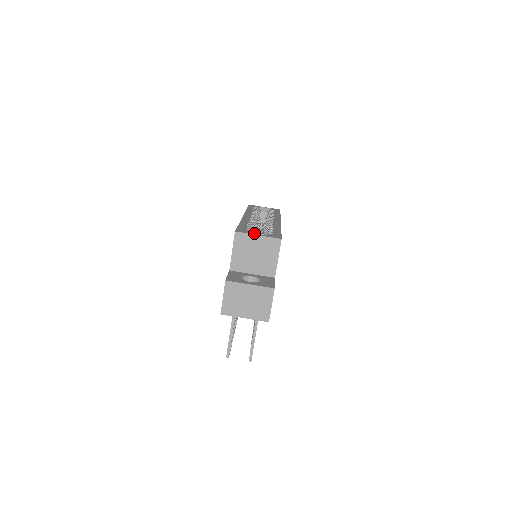
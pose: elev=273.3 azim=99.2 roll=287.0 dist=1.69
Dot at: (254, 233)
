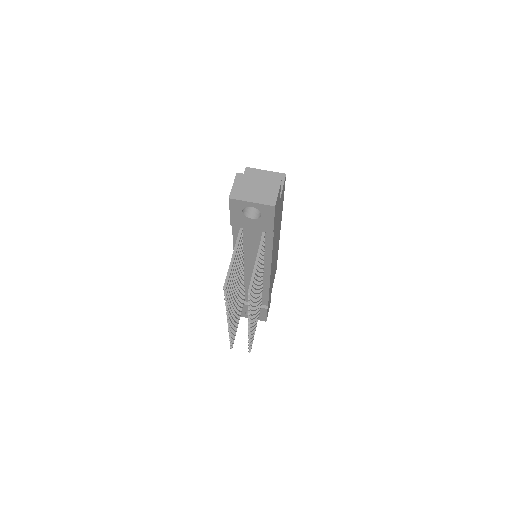
Dot at: occluded
